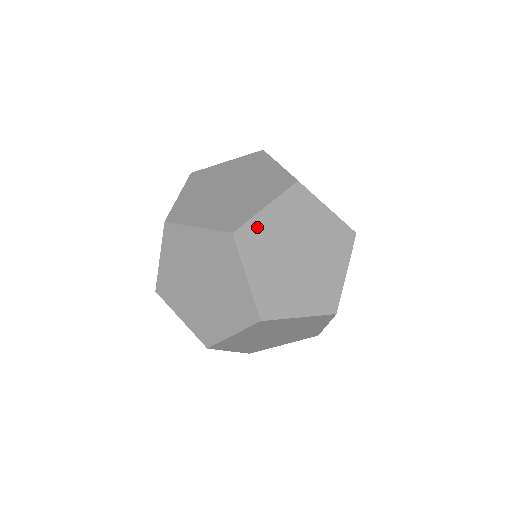
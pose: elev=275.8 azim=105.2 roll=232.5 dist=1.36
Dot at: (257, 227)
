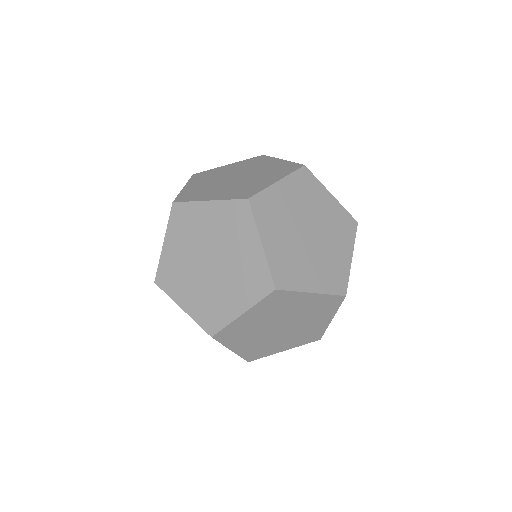
Dot at: (235, 327)
